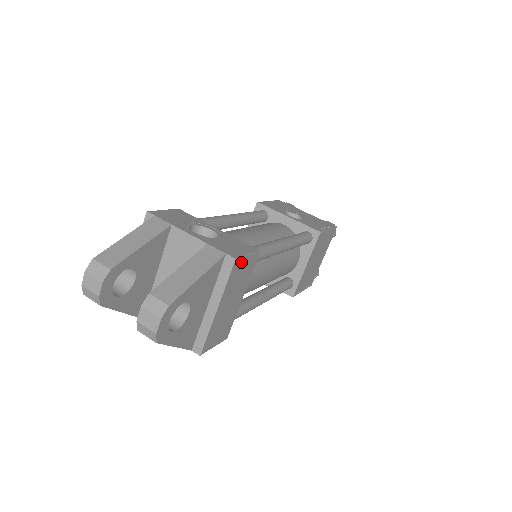
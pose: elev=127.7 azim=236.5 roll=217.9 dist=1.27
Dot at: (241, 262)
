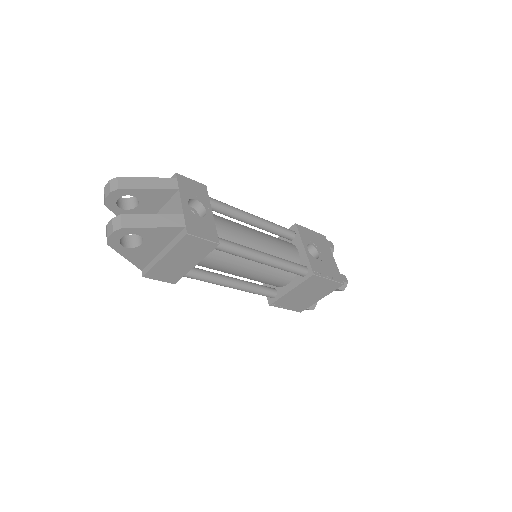
Dot at: (194, 239)
